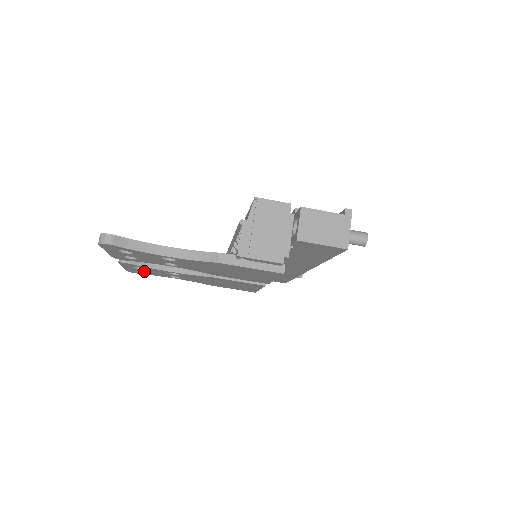
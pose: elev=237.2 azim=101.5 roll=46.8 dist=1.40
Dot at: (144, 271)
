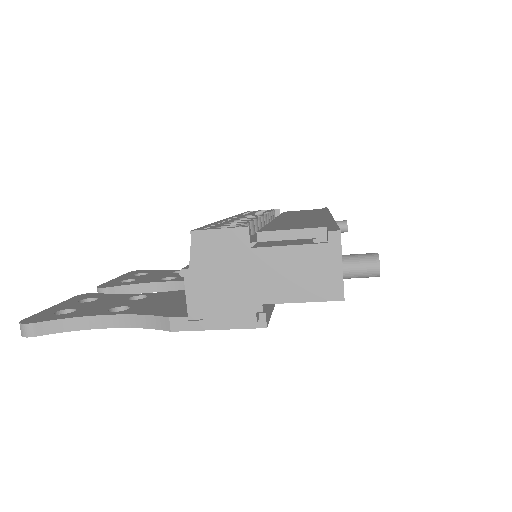
Dot at: occluded
